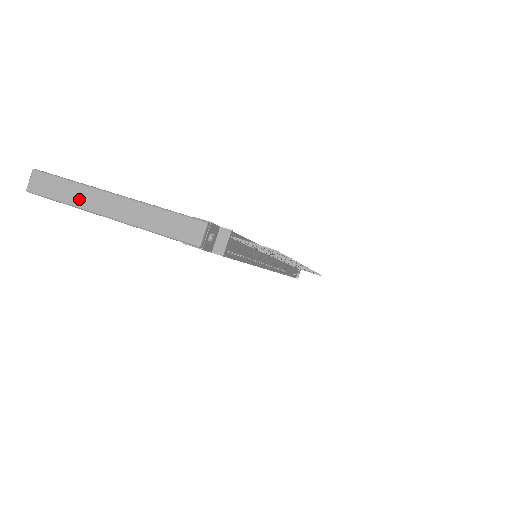
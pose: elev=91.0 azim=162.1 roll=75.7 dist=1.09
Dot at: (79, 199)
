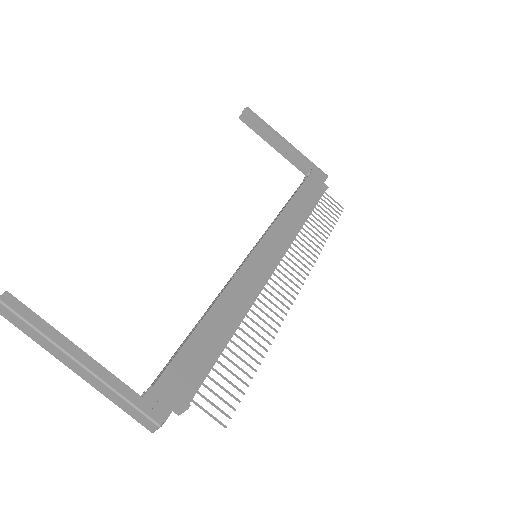
Dot at: (47, 347)
